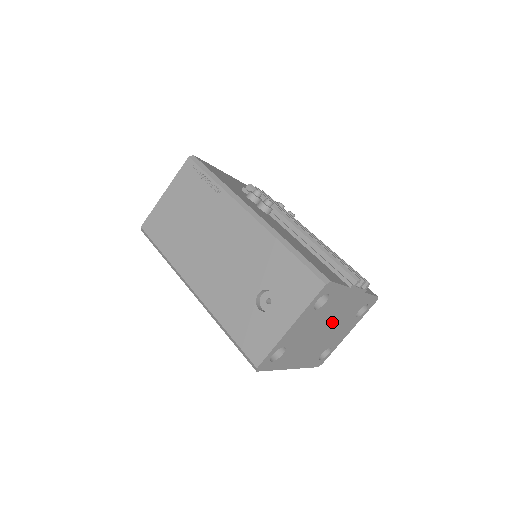
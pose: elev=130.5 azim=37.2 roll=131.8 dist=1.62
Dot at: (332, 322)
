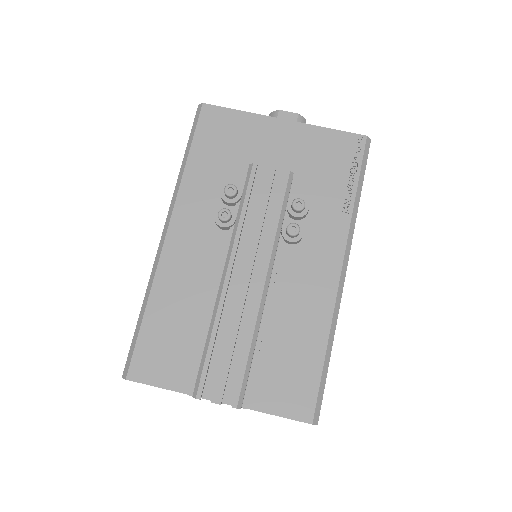
Dot at: occluded
